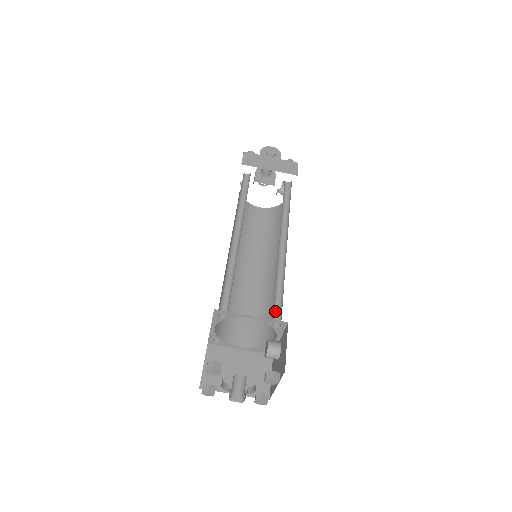
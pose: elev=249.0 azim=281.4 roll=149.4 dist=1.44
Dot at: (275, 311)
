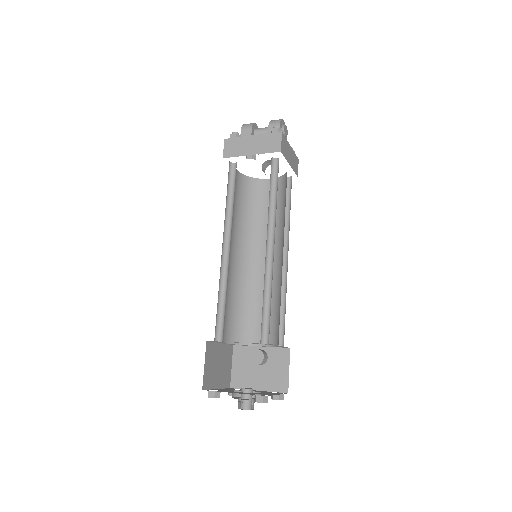
Dot at: (277, 331)
